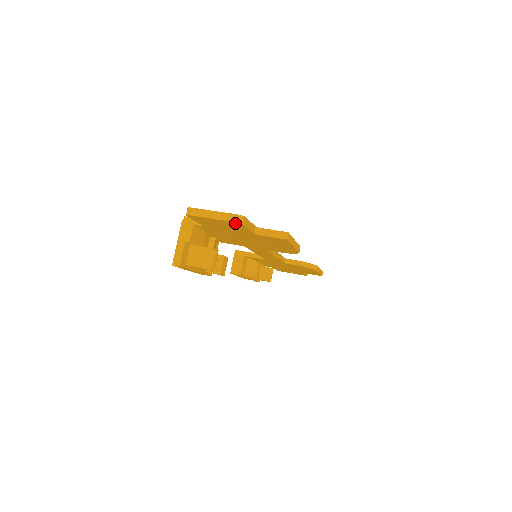
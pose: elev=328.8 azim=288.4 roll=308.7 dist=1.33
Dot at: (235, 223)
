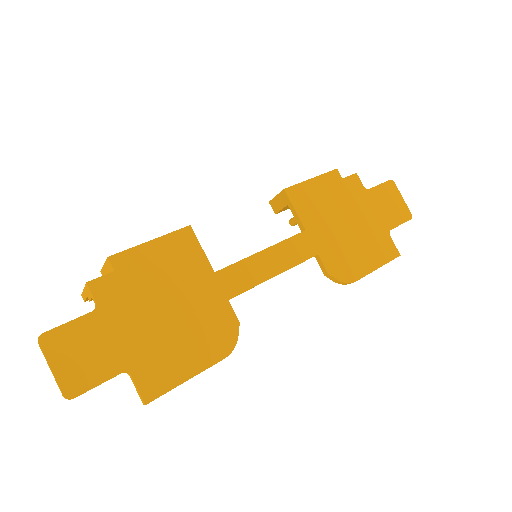
Dot at: (69, 390)
